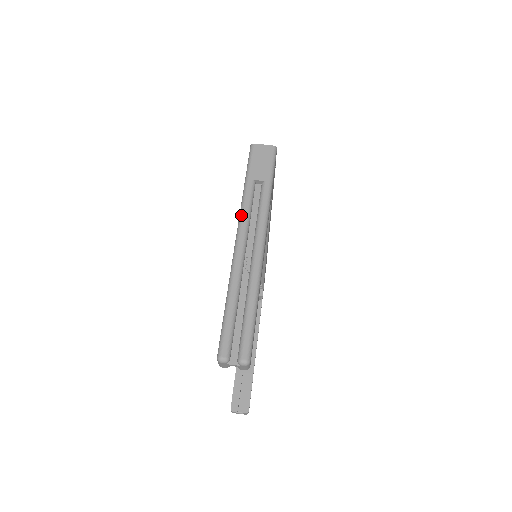
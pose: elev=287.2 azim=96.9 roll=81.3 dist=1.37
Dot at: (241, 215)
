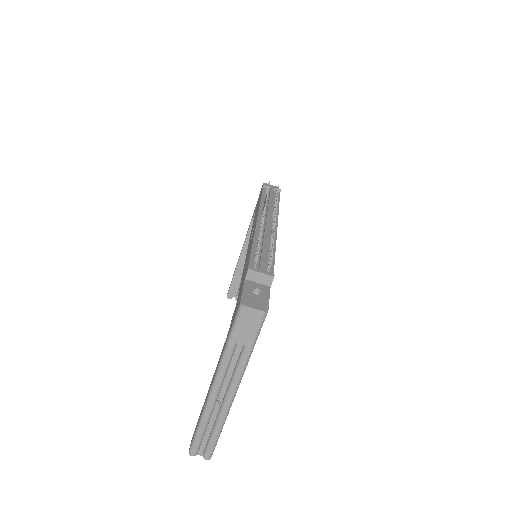
Dot at: (219, 371)
